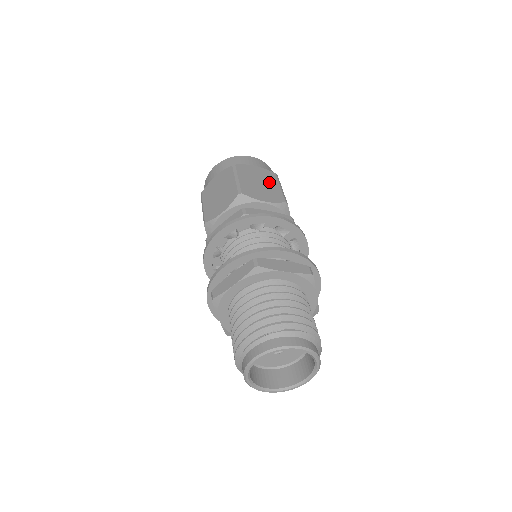
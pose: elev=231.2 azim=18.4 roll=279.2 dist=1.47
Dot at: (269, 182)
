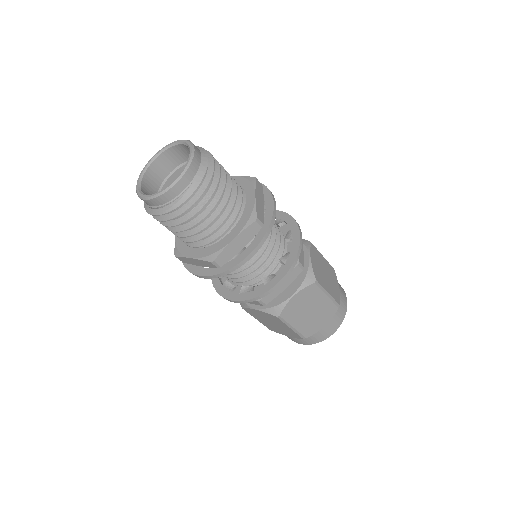
Dot at: occluded
